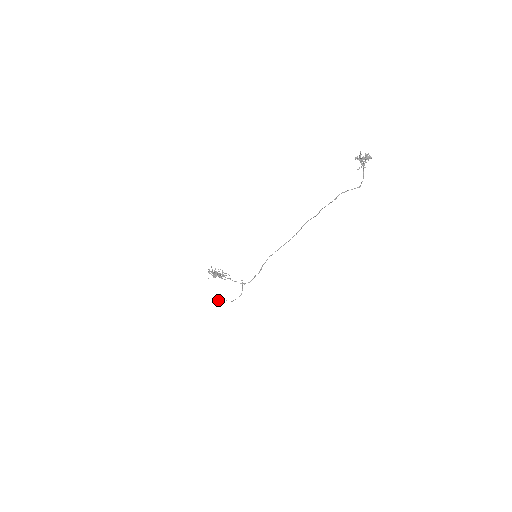
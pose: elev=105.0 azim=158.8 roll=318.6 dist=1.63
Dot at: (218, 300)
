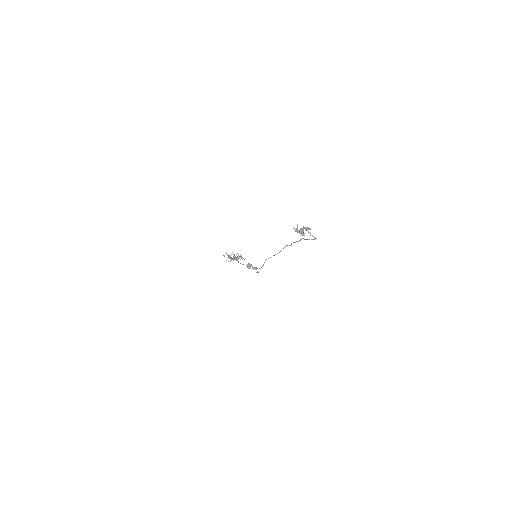
Dot at: (247, 267)
